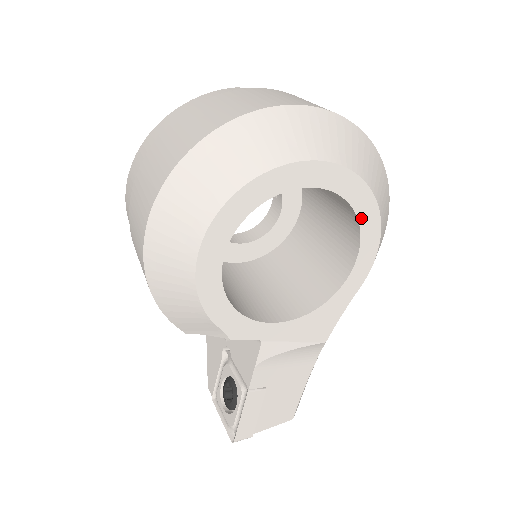
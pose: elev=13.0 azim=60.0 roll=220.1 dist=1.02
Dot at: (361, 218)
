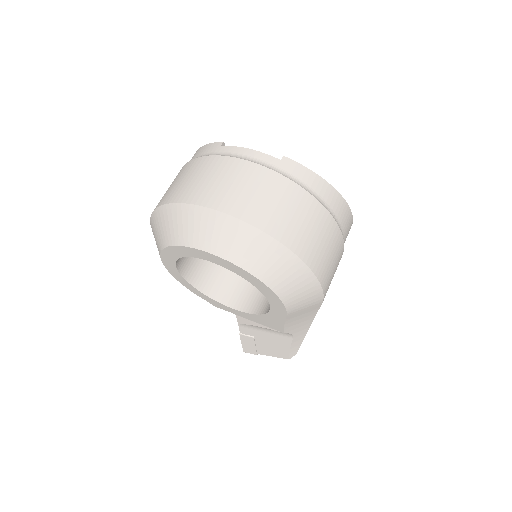
Dot at: (251, 282)
